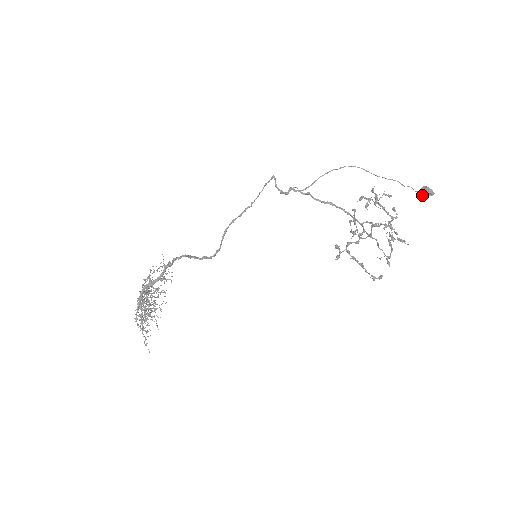
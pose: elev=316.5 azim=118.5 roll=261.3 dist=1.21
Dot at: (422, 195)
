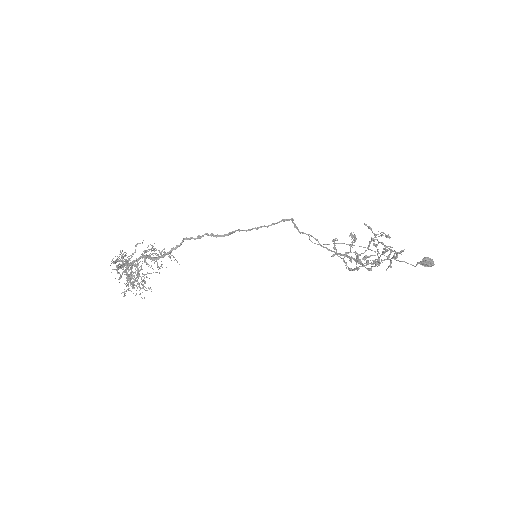
Dot at: (423, 264)
